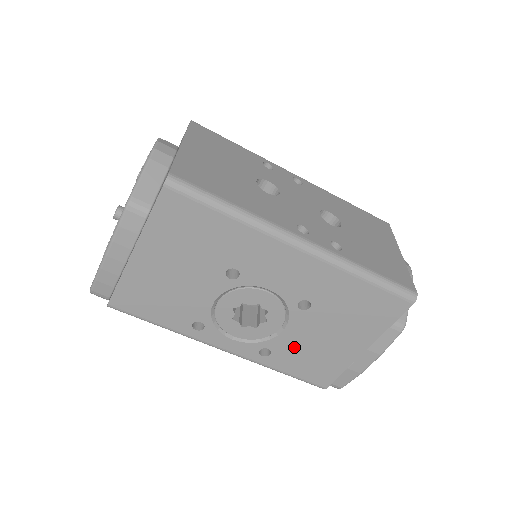
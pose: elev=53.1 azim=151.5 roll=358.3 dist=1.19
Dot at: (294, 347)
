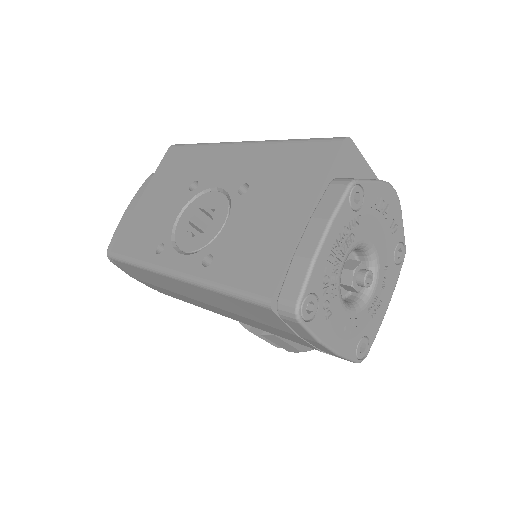
Dot at: (234, 243)
